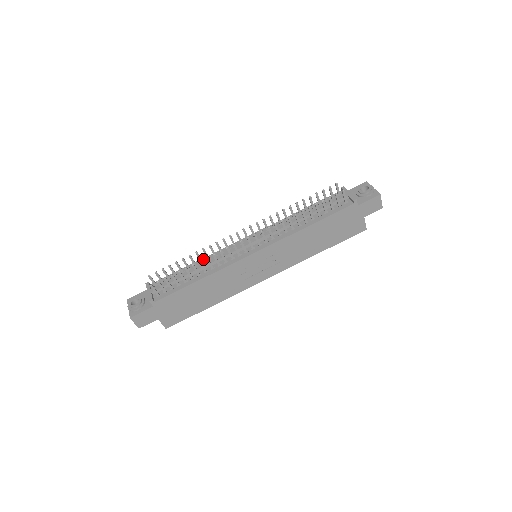
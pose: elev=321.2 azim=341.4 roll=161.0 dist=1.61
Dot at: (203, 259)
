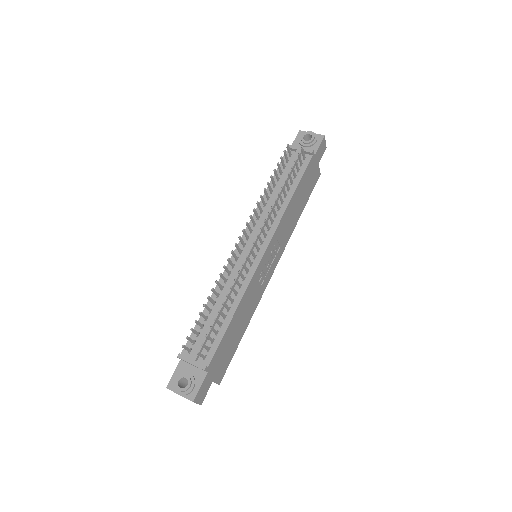
Dot at: occluded
